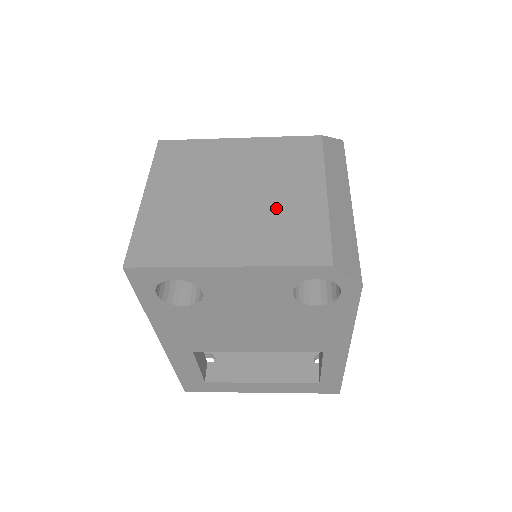
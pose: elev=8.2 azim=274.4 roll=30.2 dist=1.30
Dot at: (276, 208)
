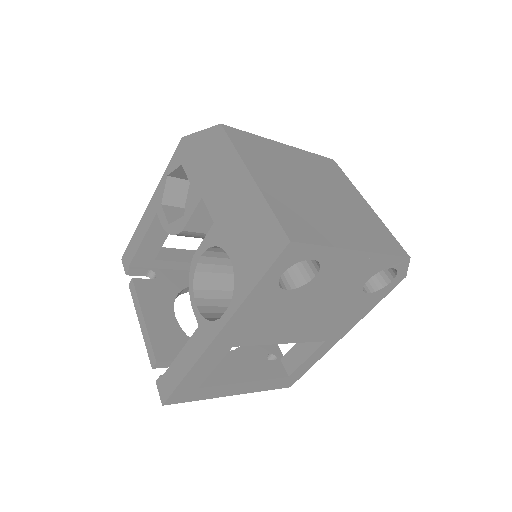
Dot at: (351, 209)
